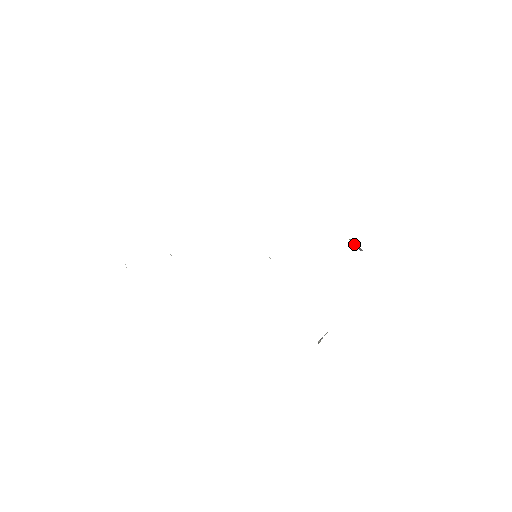
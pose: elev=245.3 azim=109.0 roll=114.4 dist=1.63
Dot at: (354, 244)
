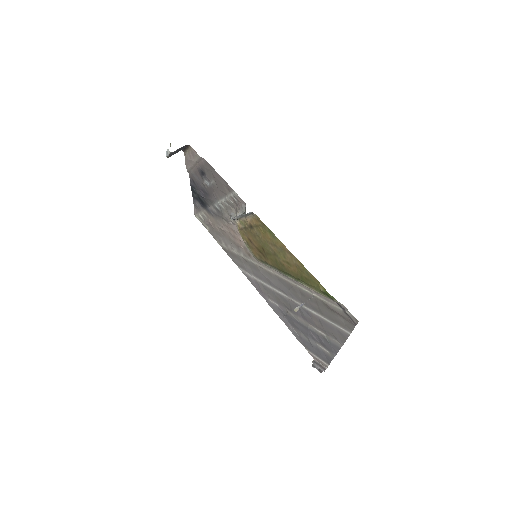
Dot at: (316, 365)
